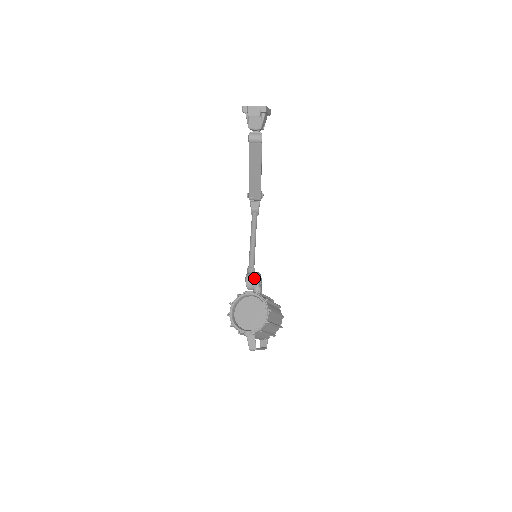
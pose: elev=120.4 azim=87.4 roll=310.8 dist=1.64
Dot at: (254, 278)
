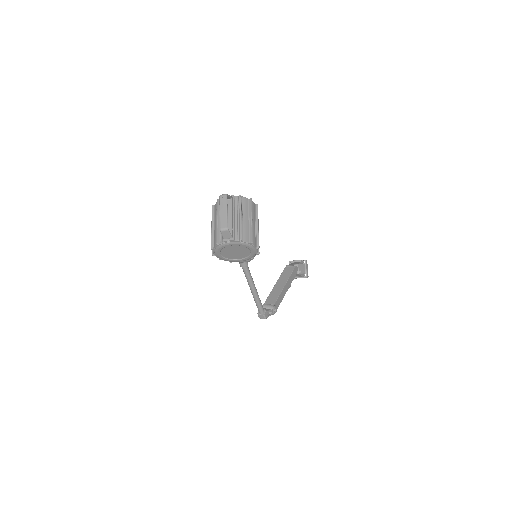
Dot at: occluded
